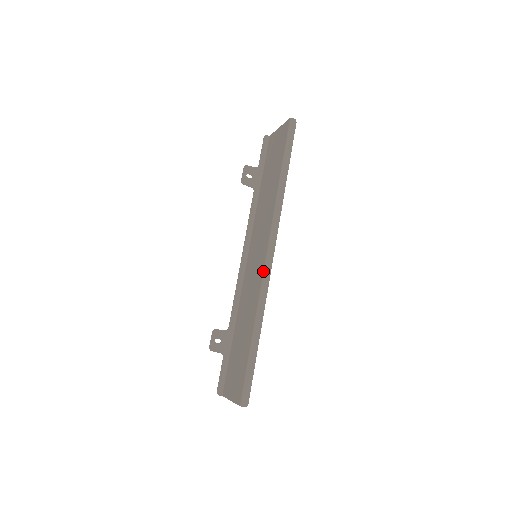
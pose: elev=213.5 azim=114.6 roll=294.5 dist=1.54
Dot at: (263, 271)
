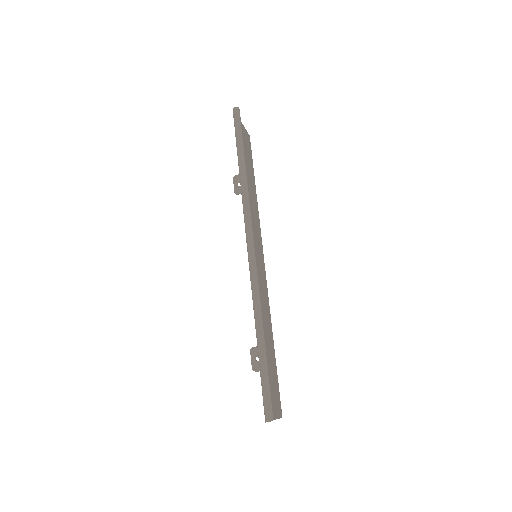
Dot at: (249, 268)
